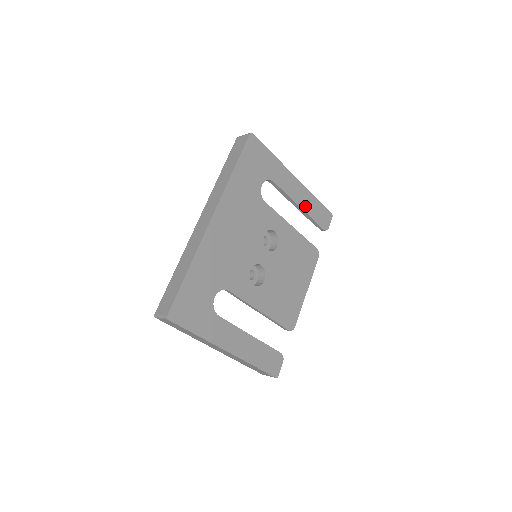
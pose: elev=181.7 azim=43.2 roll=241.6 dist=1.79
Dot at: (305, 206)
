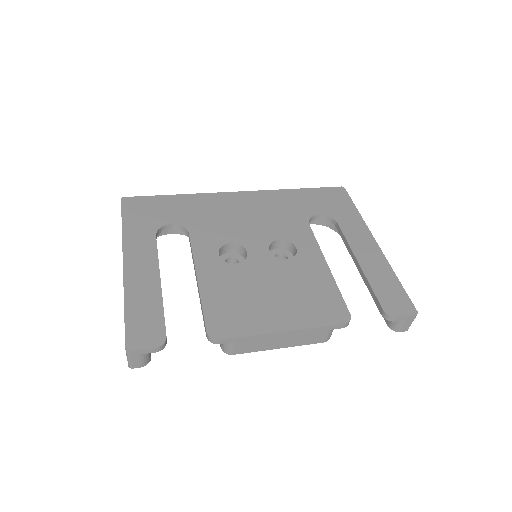
Dot at: (369, 268)
